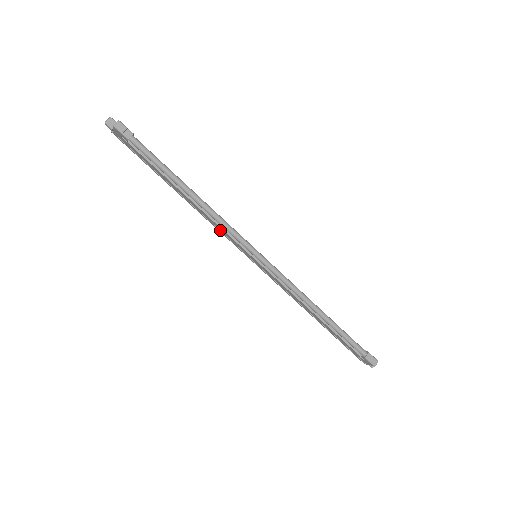
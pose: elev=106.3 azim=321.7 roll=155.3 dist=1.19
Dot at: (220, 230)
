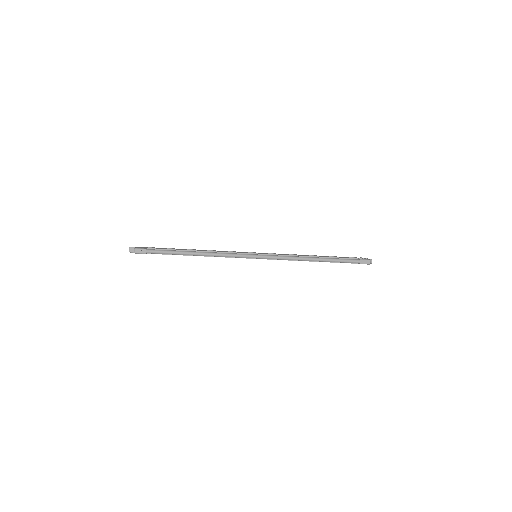
Dot at: occluded
